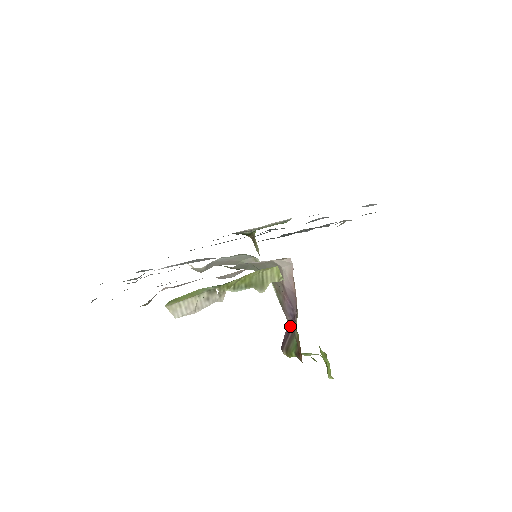
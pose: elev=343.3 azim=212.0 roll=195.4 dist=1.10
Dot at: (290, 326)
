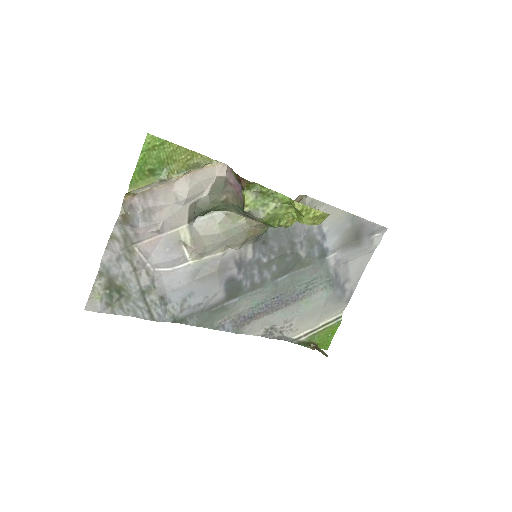
Dot at: occluded
